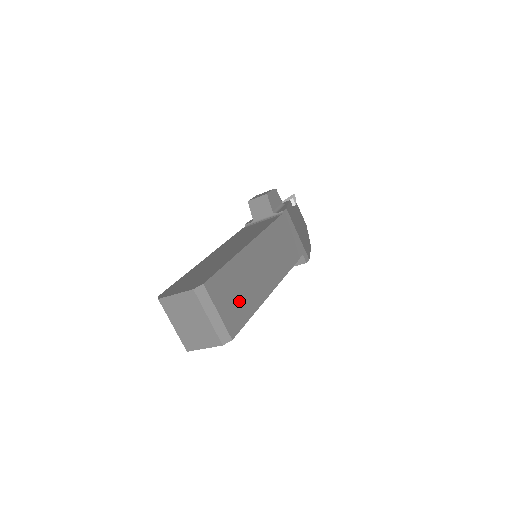
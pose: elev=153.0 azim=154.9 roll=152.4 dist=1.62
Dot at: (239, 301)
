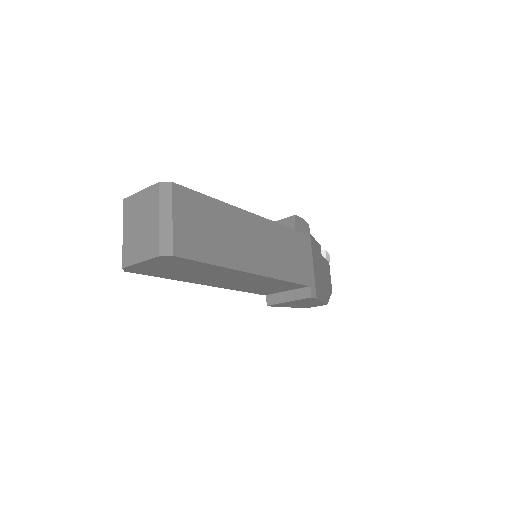
Dot at: (205, 237)
